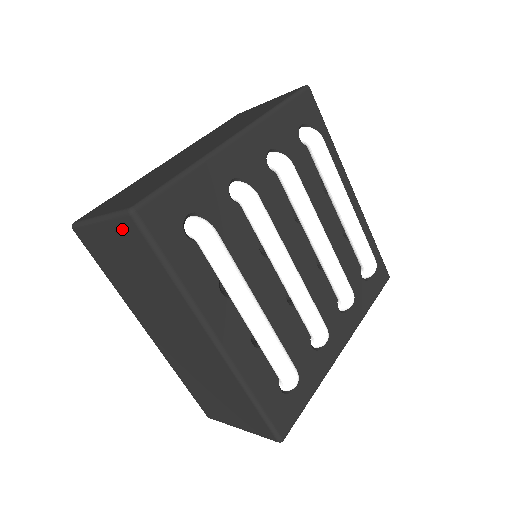
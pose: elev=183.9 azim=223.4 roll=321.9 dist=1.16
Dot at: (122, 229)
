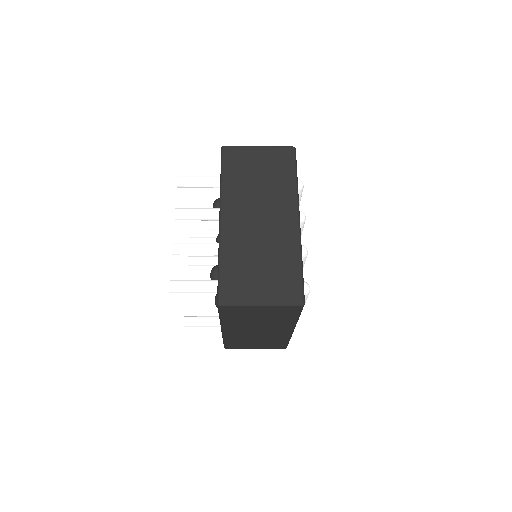
Dot at: (284, 309)
